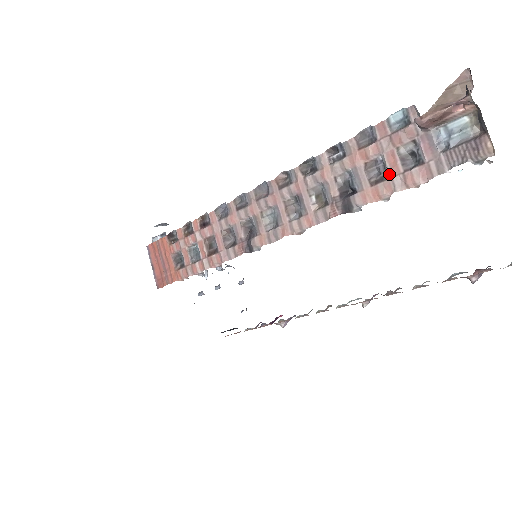
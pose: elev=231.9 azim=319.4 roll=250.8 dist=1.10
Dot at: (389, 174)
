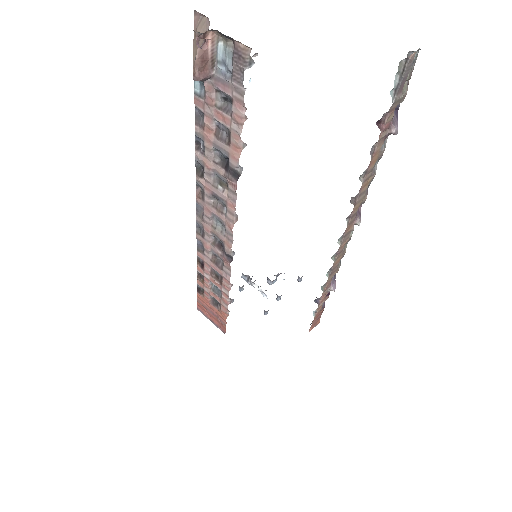
Dot at: (227, 127)
